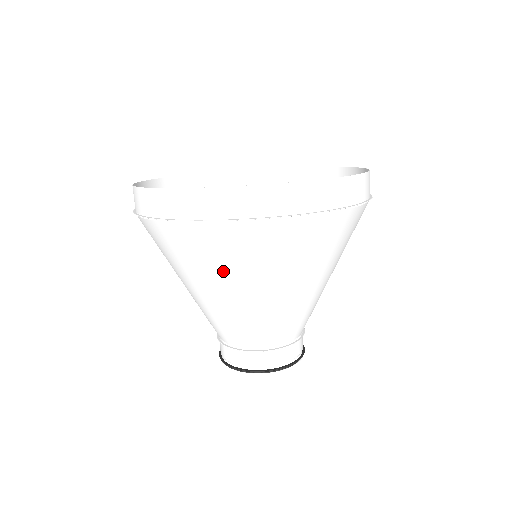
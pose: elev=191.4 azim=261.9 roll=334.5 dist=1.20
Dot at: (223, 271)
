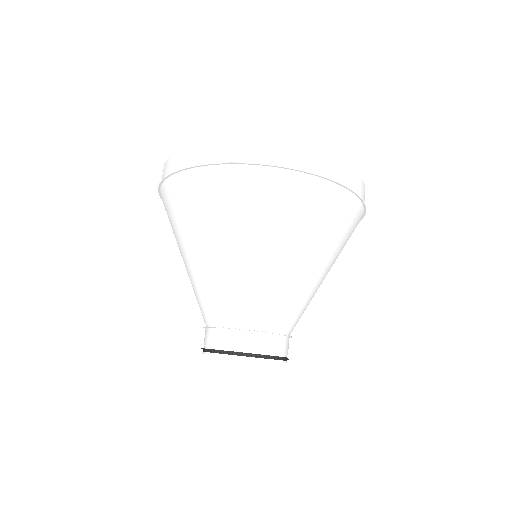
Dot at: (192, 224)
